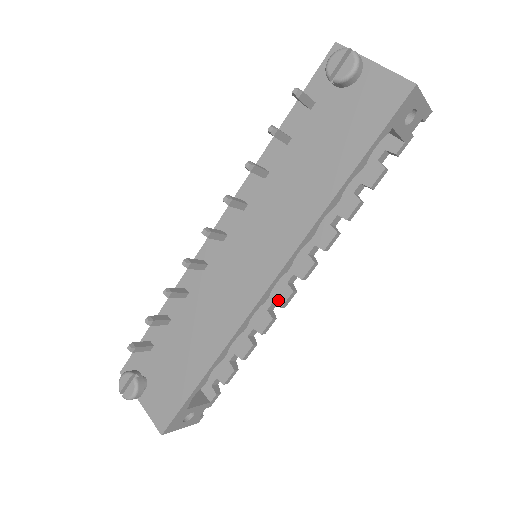
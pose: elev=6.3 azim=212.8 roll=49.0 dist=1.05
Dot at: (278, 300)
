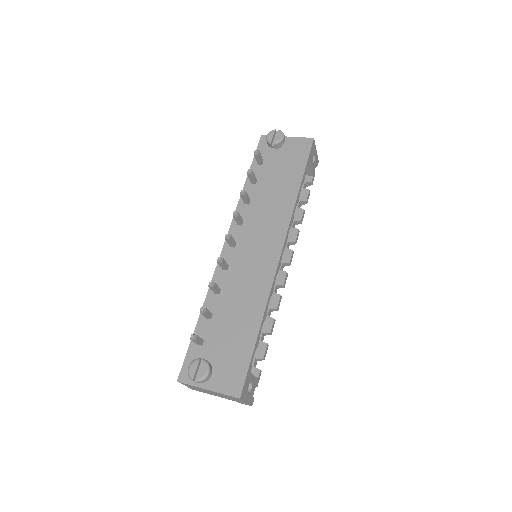
Dot at: (279, 282)
